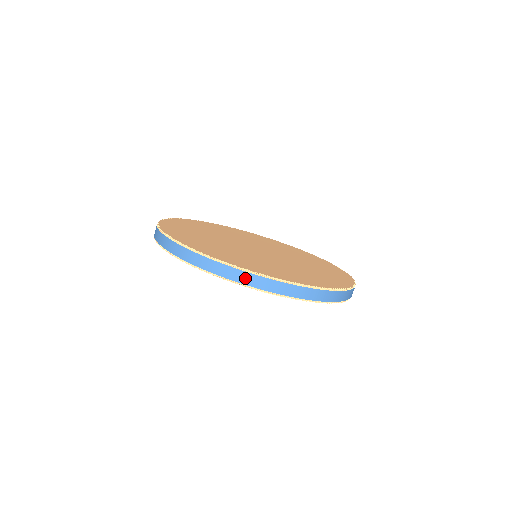
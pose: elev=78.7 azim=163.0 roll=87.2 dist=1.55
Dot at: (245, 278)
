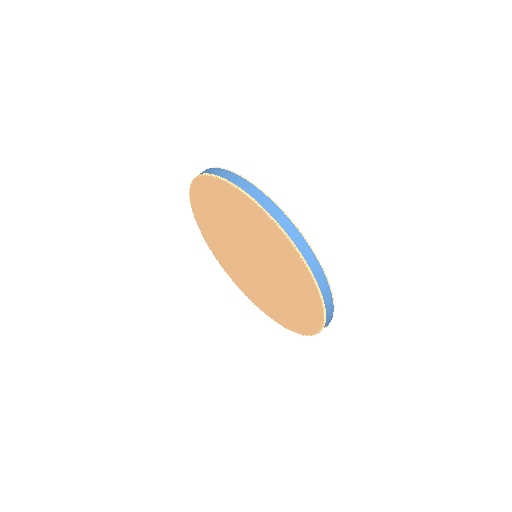
Dot at: (219, 172)
